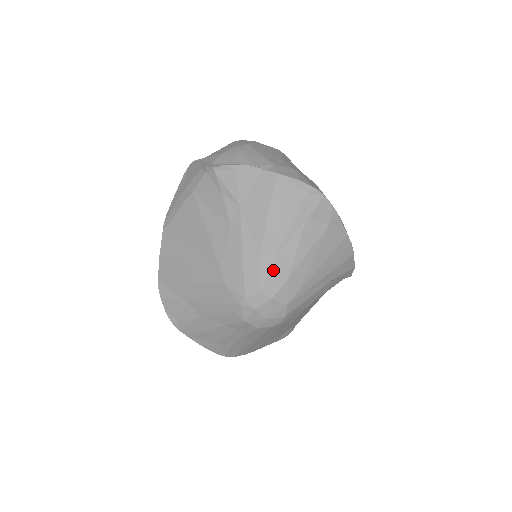
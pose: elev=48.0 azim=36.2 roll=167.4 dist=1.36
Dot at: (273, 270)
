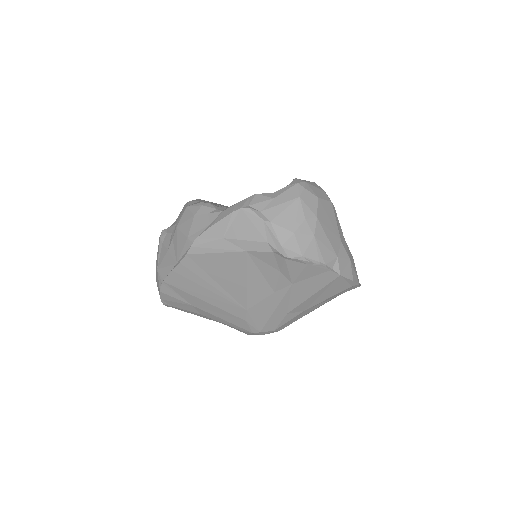
Dot at: (292, 320)
